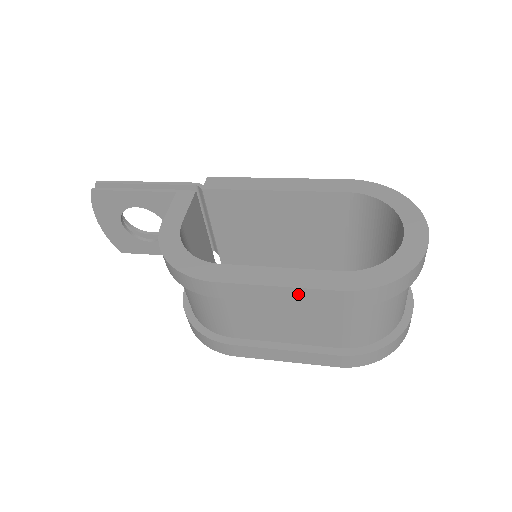
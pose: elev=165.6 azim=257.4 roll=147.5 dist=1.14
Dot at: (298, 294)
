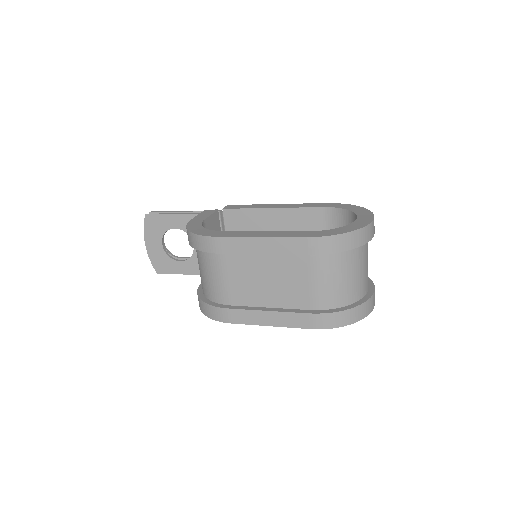
Dot at: (276, 244)
